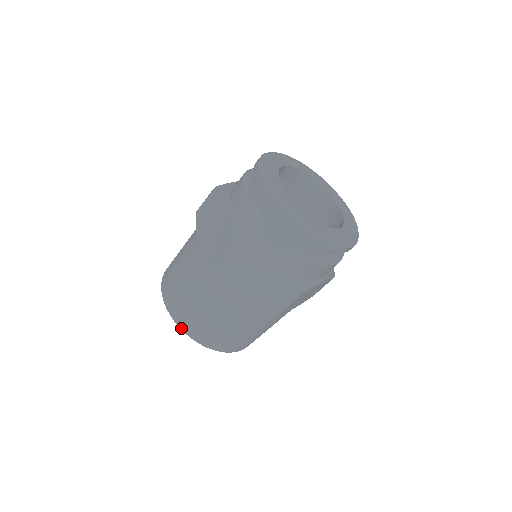
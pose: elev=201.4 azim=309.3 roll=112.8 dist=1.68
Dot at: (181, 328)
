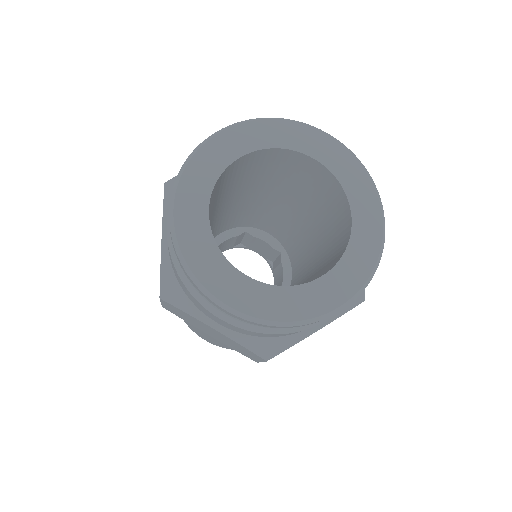
Dot at: occluded
